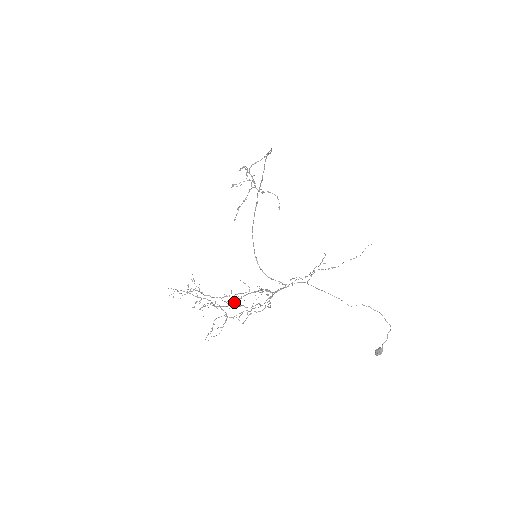
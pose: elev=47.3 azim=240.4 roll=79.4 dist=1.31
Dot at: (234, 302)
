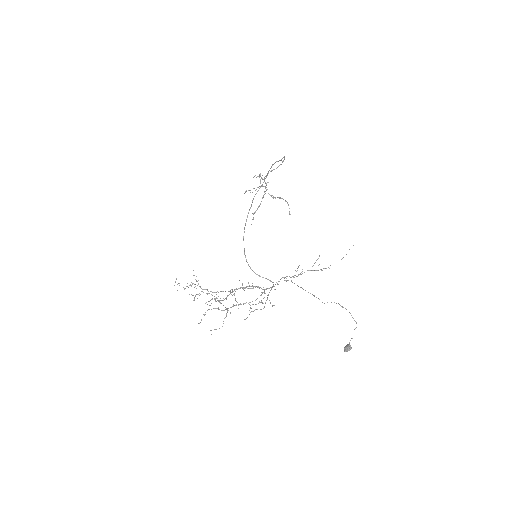
Dot at: (227, 296)
